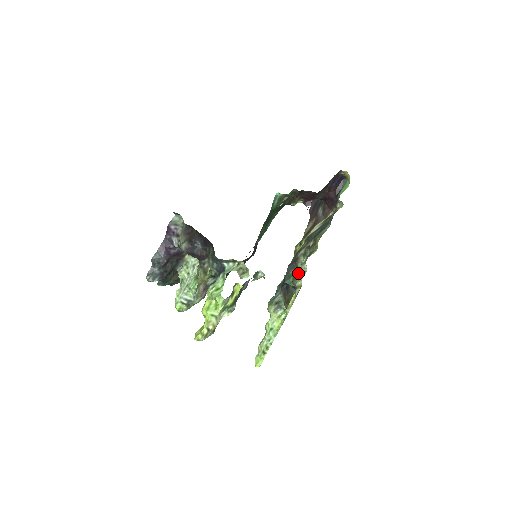
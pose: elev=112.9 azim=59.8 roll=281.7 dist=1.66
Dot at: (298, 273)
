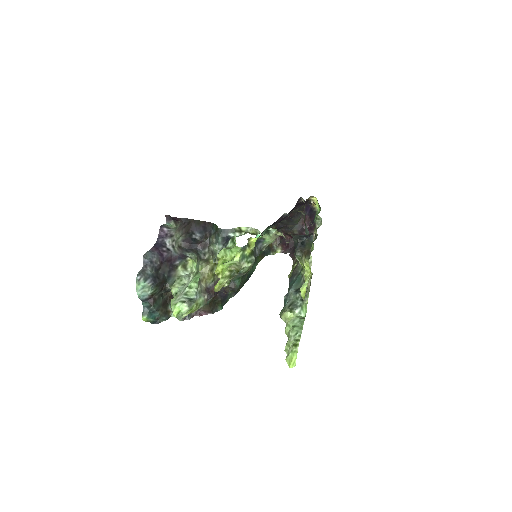
Dot at: occluded
